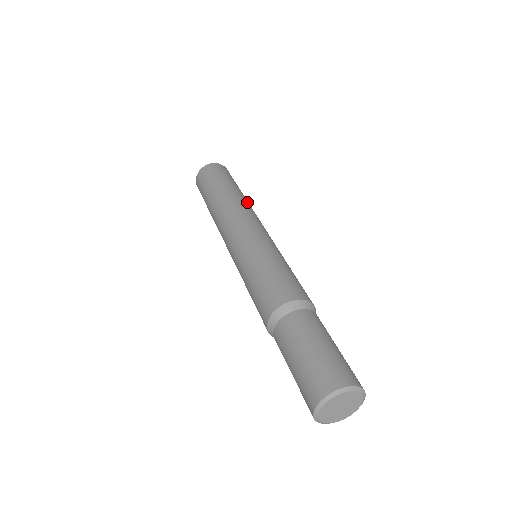
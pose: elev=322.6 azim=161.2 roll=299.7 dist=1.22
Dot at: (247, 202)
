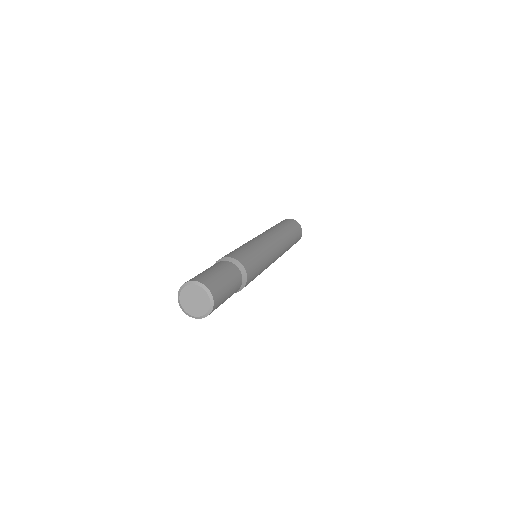
Dot at: (286, 238)
